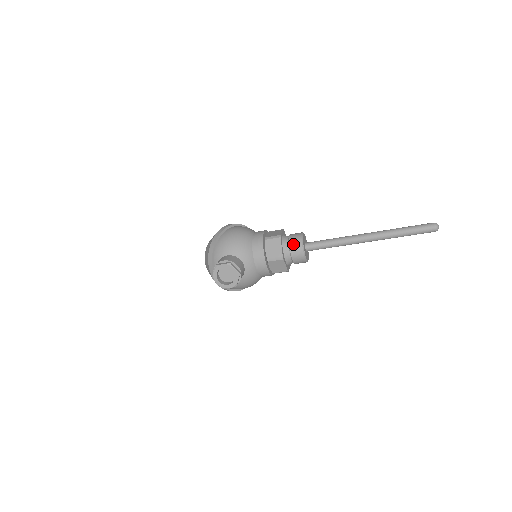
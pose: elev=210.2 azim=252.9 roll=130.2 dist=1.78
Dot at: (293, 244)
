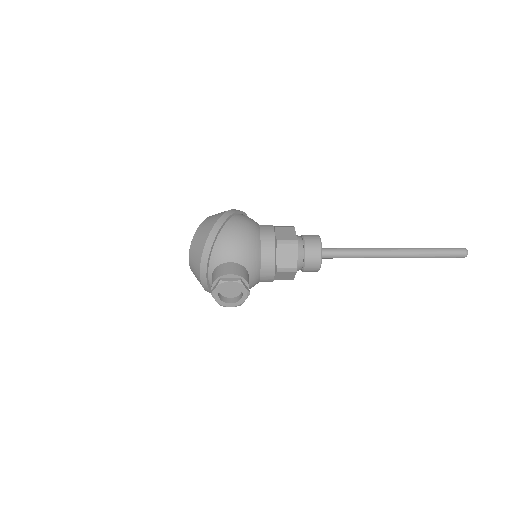
Dot at: (310, 253)
